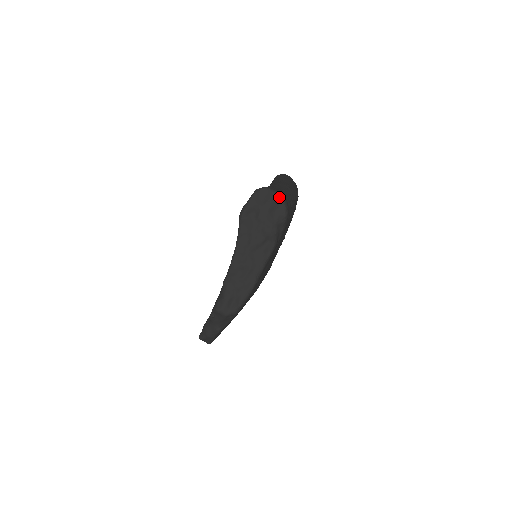
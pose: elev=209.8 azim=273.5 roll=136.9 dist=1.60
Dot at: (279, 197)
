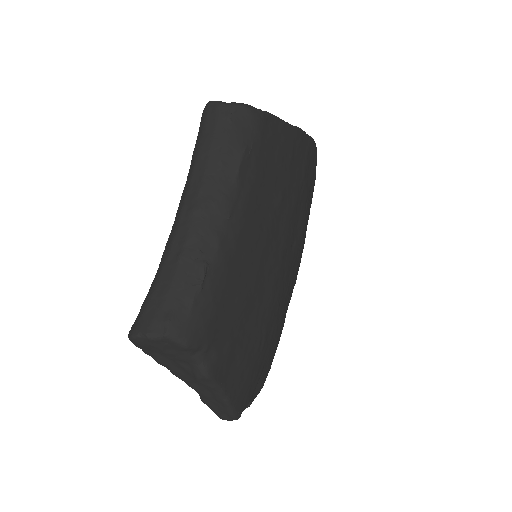
Dot at: (156, 339)
